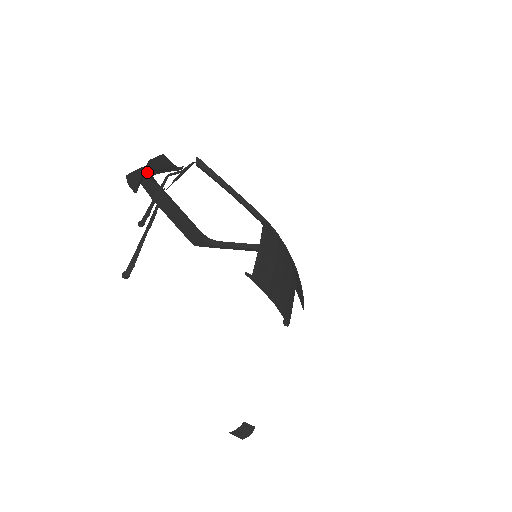
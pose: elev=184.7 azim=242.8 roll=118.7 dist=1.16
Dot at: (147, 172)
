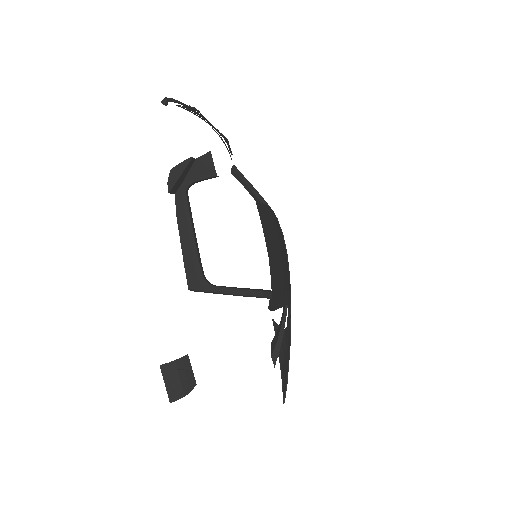
Dot at: (187, 178)
